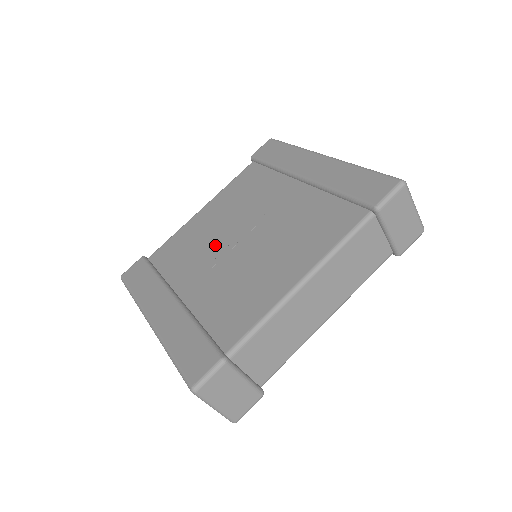
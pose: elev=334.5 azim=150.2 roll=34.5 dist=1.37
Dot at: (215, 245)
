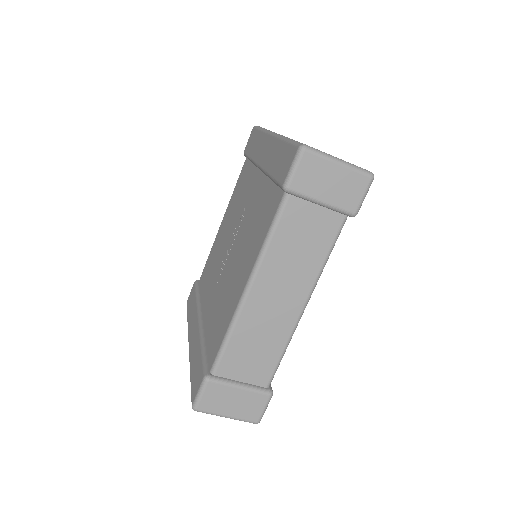
Dot at: (221, 259)
